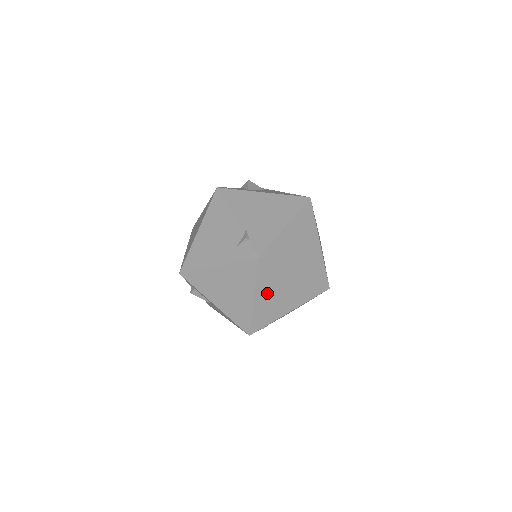
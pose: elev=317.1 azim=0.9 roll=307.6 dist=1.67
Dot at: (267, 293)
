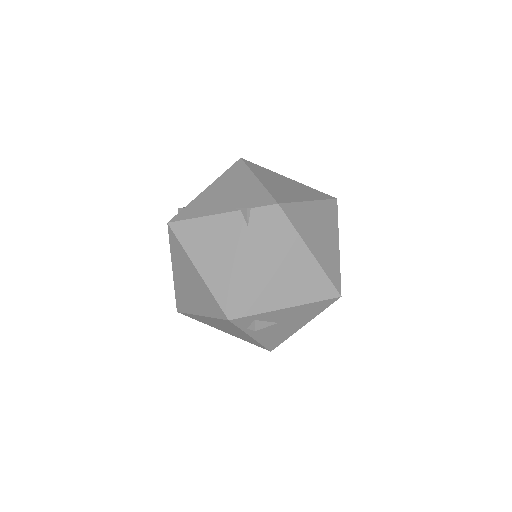
Dot at: (312, 238)
